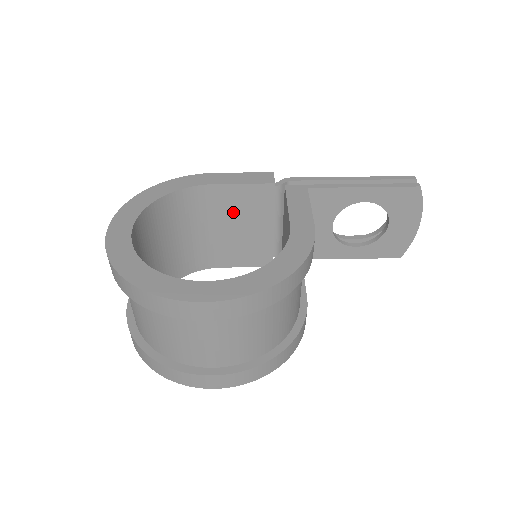
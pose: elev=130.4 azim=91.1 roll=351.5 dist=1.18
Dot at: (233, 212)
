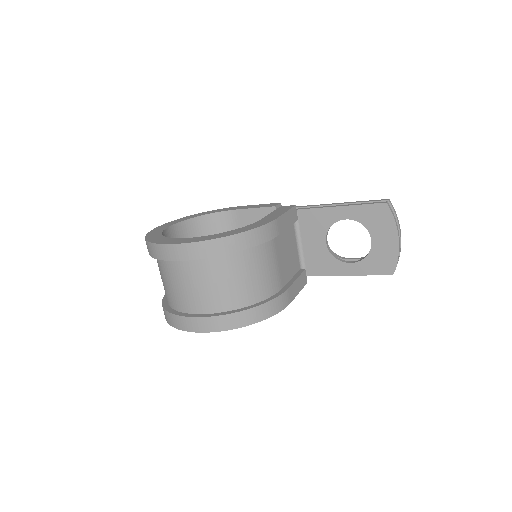
Dot at: occluded
